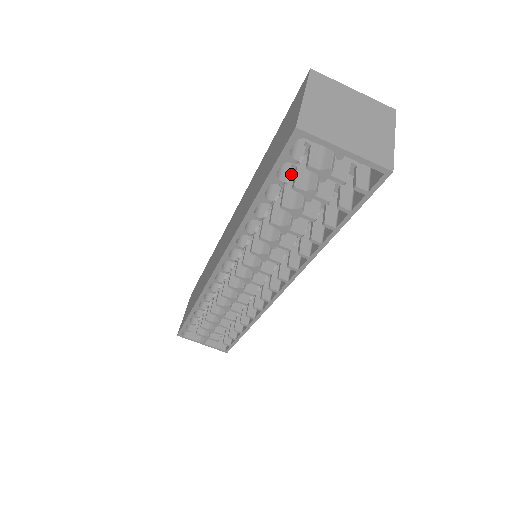
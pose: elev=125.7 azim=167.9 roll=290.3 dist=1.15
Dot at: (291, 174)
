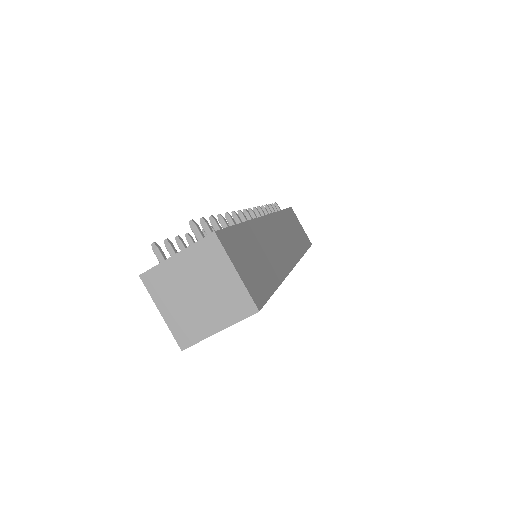
Dot at: occluded
